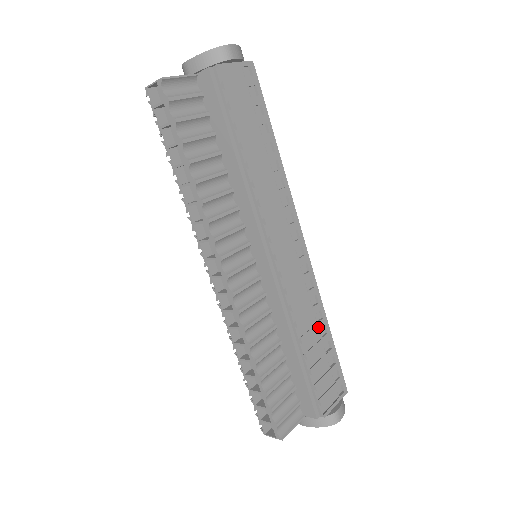
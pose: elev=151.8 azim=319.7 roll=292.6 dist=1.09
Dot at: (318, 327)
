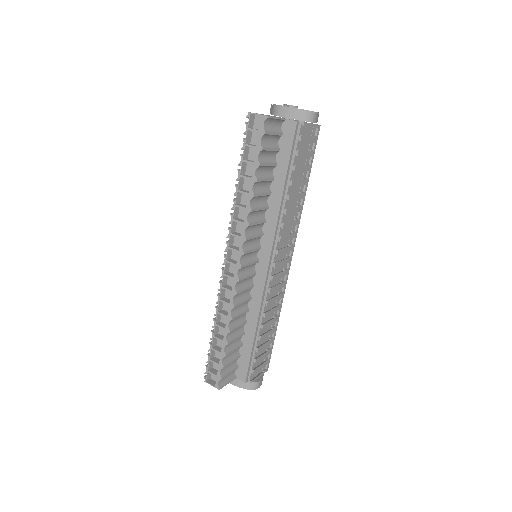
Dot at: (273, 321)
